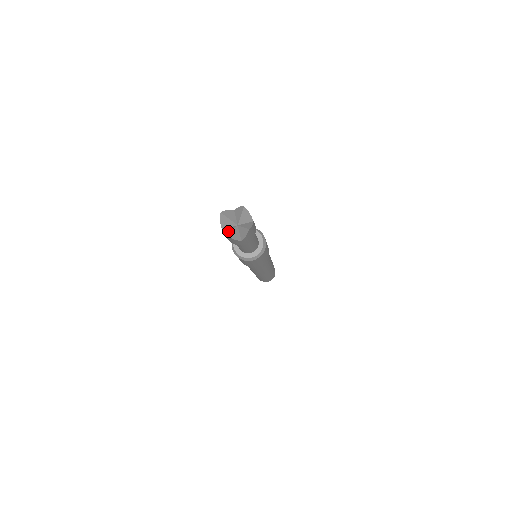
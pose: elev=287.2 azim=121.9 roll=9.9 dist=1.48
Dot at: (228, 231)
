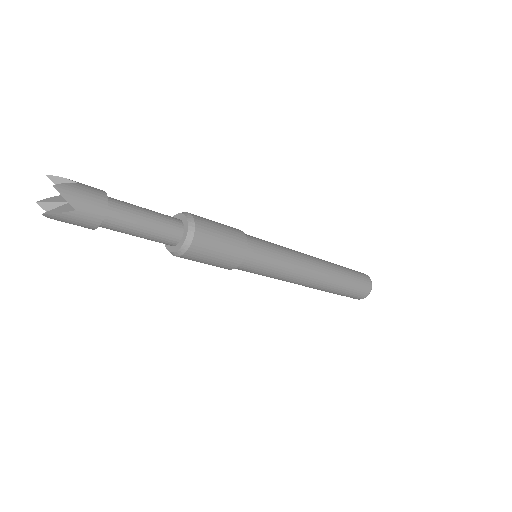
Dot at: (50, 200)
